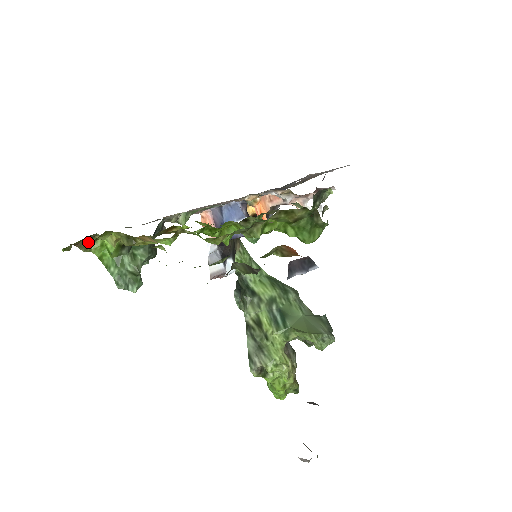
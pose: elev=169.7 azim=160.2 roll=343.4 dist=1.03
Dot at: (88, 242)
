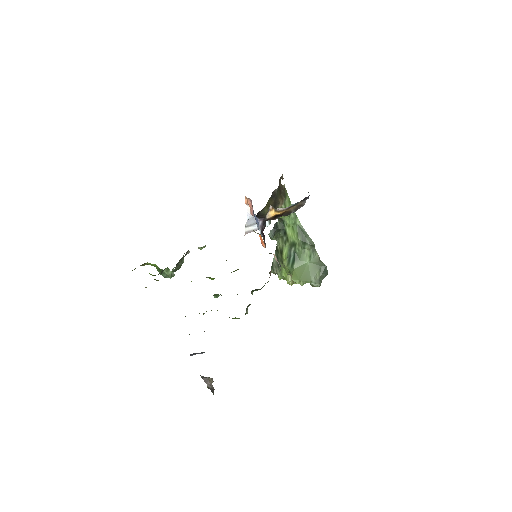
Dot at: (145, 263)
